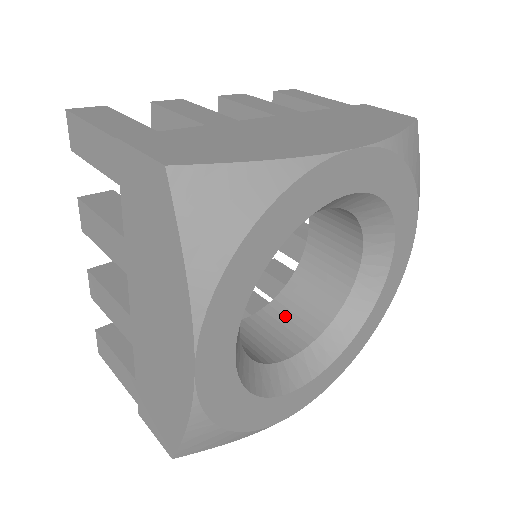
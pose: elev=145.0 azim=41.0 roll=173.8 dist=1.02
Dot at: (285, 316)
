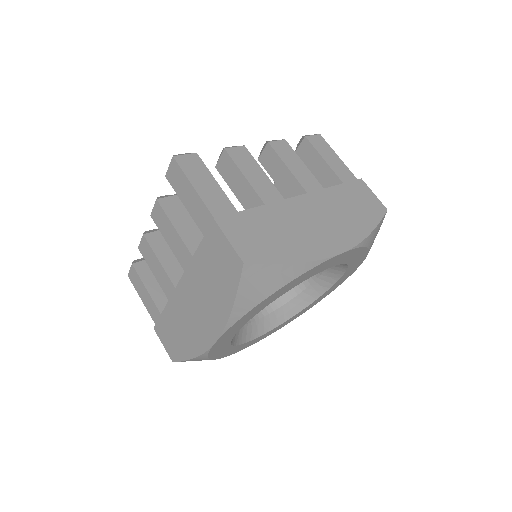
Dot at: occluded
